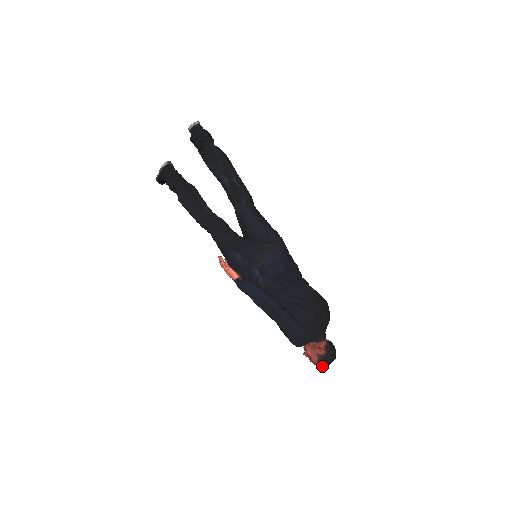
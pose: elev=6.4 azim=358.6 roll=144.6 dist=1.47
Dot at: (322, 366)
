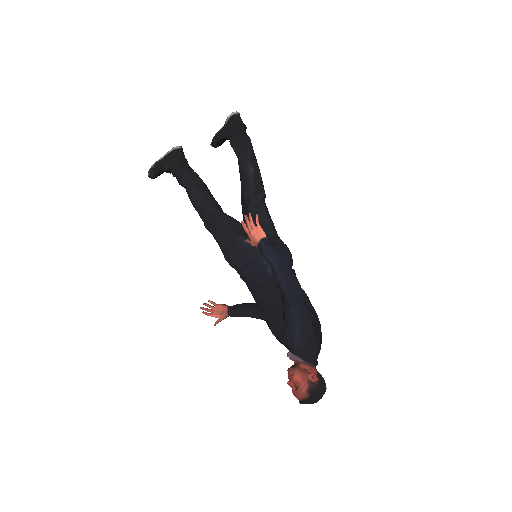
Dot at: (311, 398)
